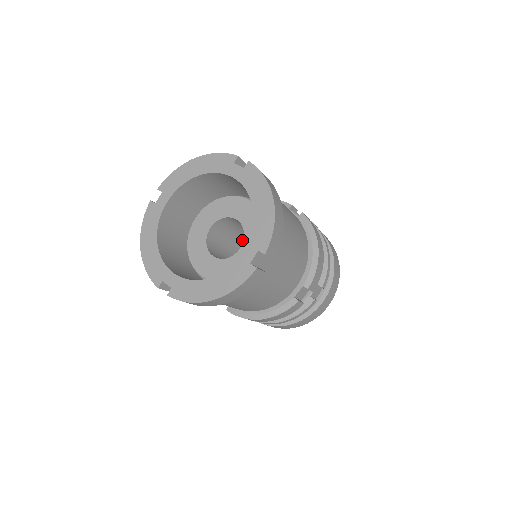
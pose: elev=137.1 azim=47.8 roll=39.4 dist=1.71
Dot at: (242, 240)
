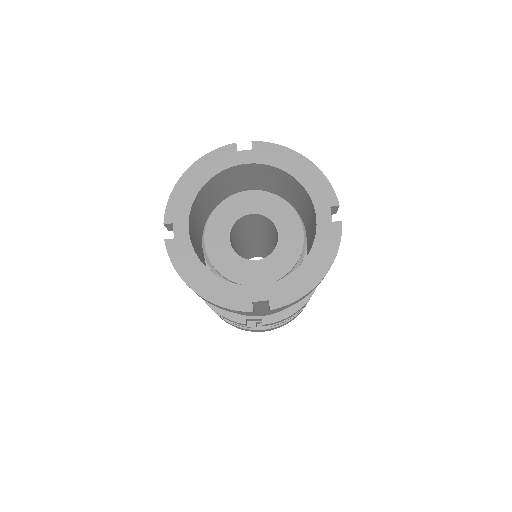
Dot at: (235, 249)
